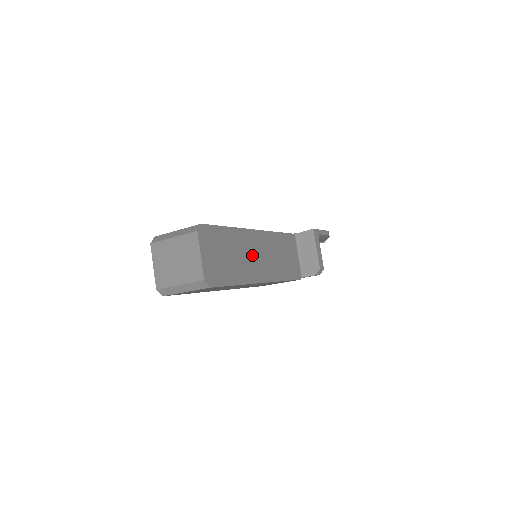
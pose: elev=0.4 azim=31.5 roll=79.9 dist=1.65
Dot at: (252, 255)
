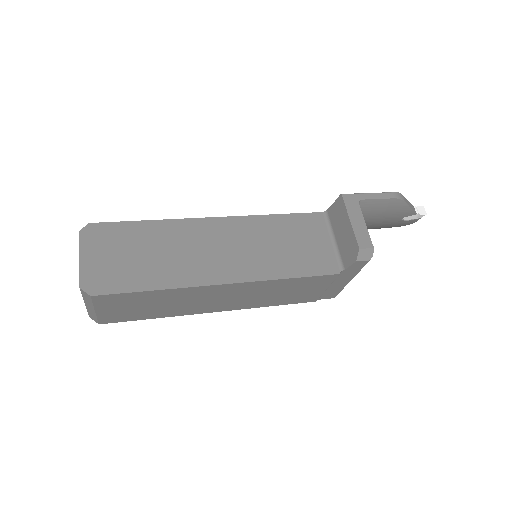
Dot at: (200, 250)
